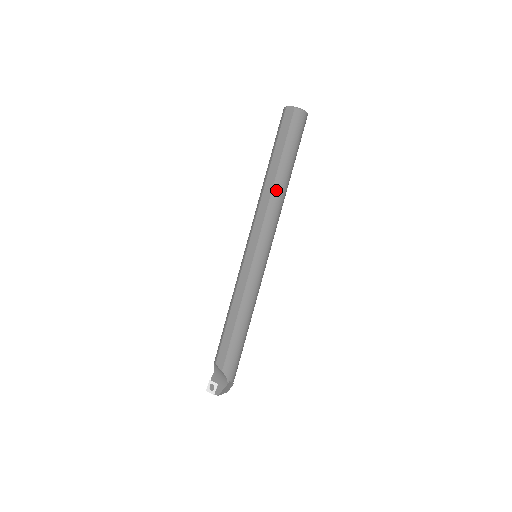
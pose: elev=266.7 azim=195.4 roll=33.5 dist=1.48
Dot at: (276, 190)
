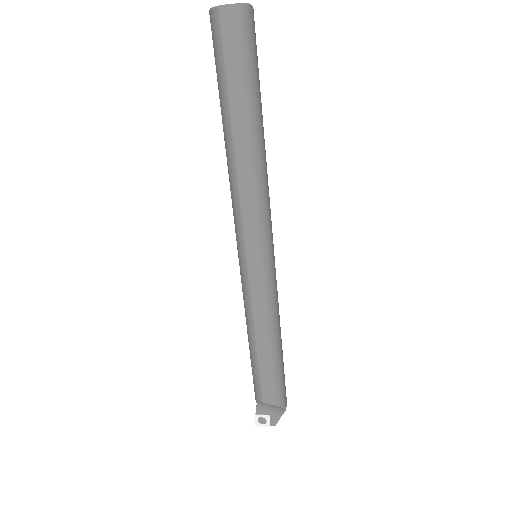
Dot at: (257, 158)
